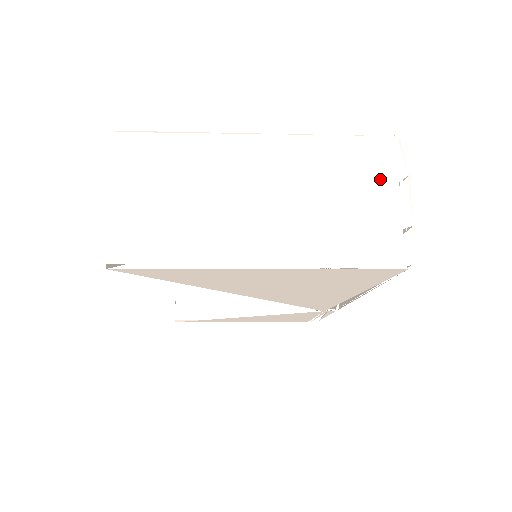
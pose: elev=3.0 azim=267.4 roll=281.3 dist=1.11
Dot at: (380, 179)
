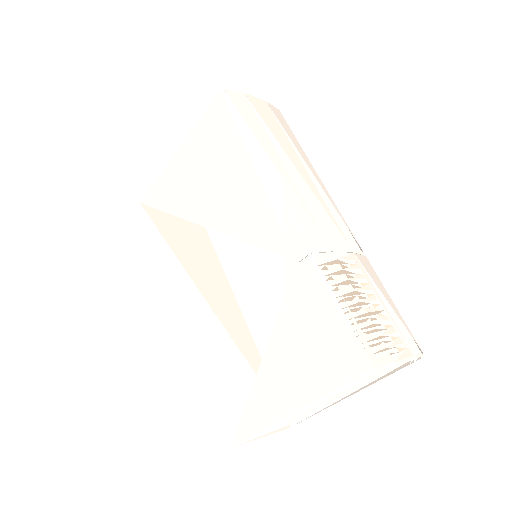
Dot at: occluded
